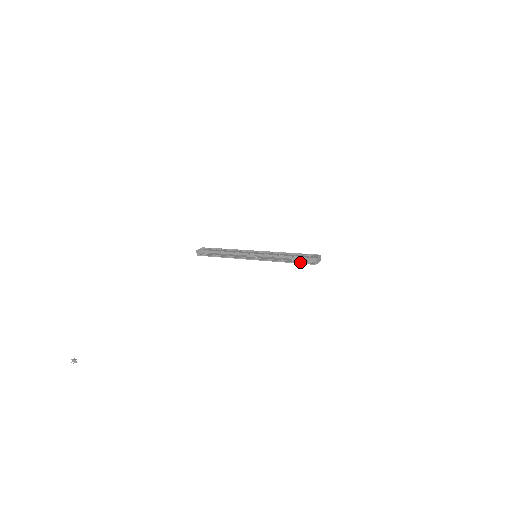
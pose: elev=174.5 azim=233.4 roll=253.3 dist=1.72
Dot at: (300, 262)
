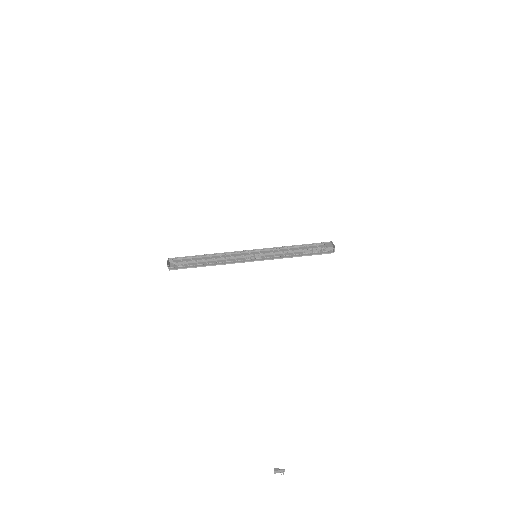
Dot at: (314, 253)
